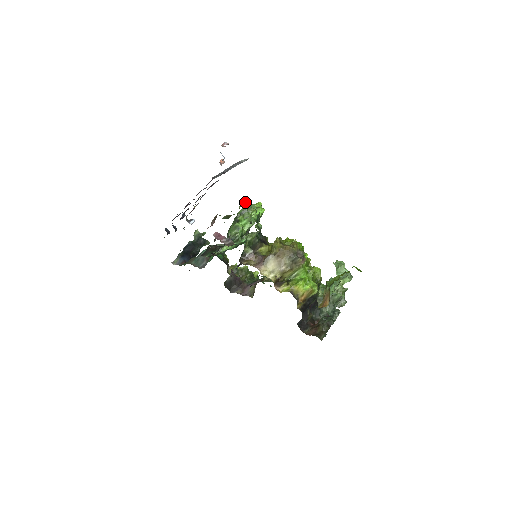
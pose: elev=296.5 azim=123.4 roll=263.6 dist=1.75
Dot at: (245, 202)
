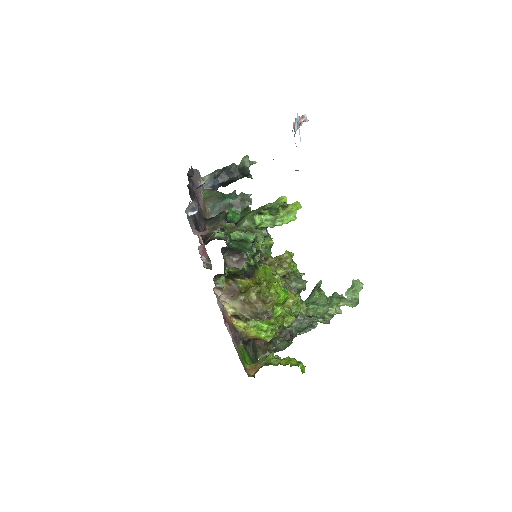
Dot at: (282, 198)
